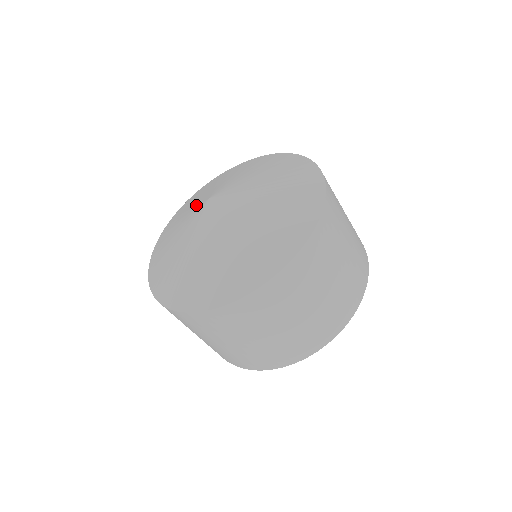
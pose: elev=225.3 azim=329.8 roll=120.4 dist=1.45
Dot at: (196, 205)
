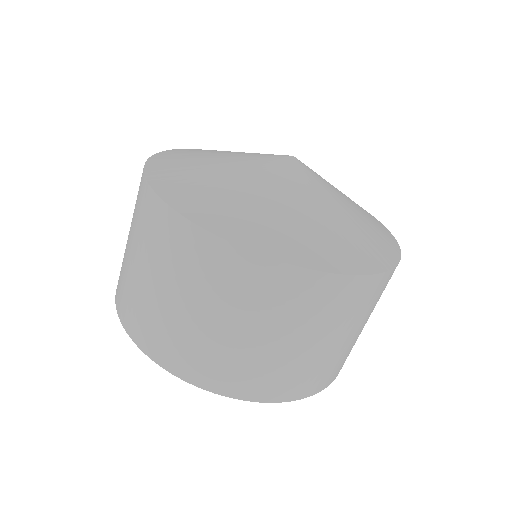
Dot at: occluded
